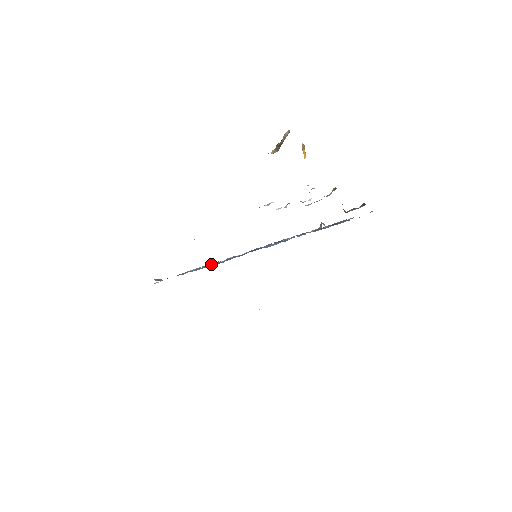
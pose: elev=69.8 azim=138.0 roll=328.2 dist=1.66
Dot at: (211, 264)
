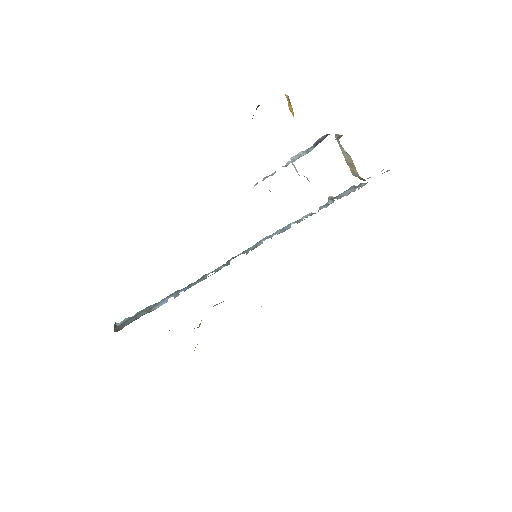
Dot at: (195, 284)
